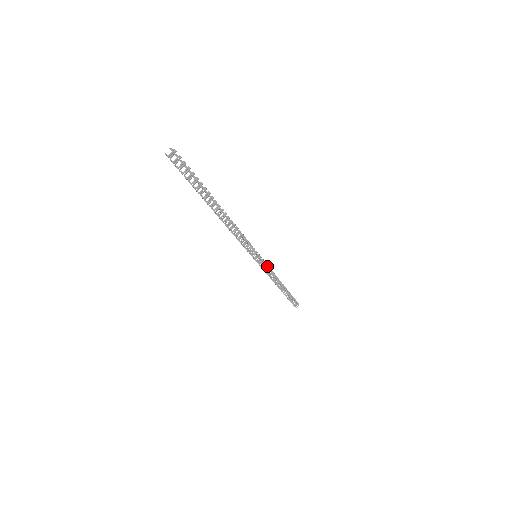
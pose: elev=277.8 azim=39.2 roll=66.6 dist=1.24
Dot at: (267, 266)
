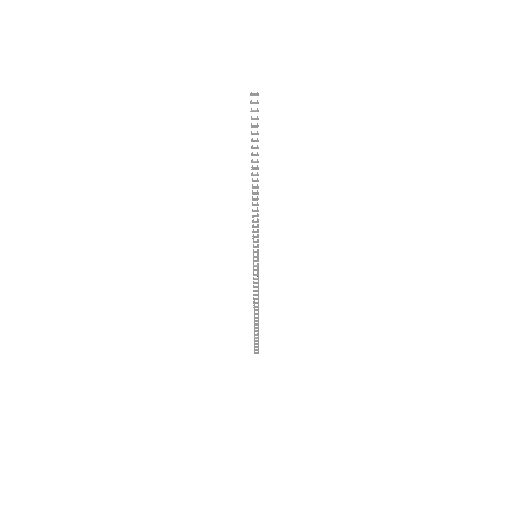
Dot at: (258, 278)
